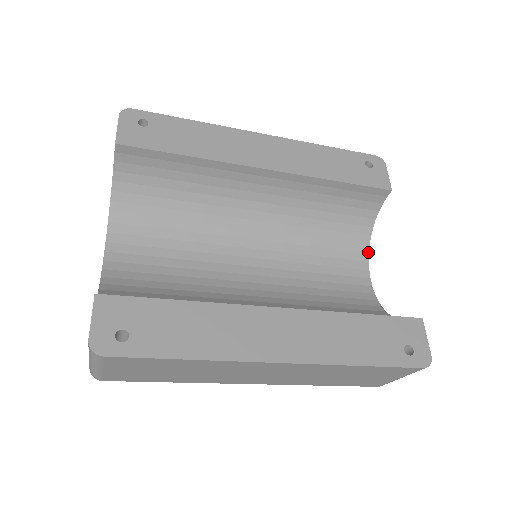
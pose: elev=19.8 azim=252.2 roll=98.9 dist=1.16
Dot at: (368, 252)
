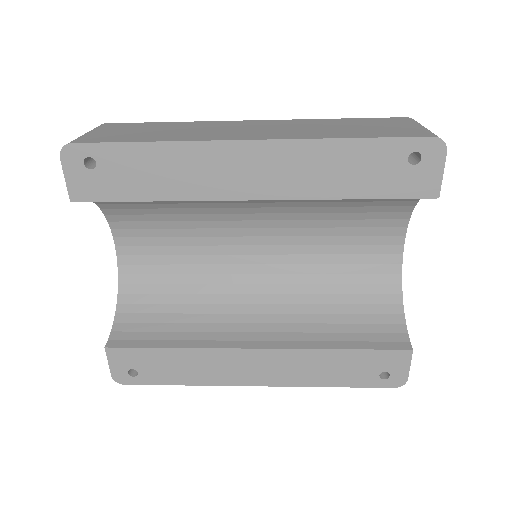
Dot at: (409, 218)
